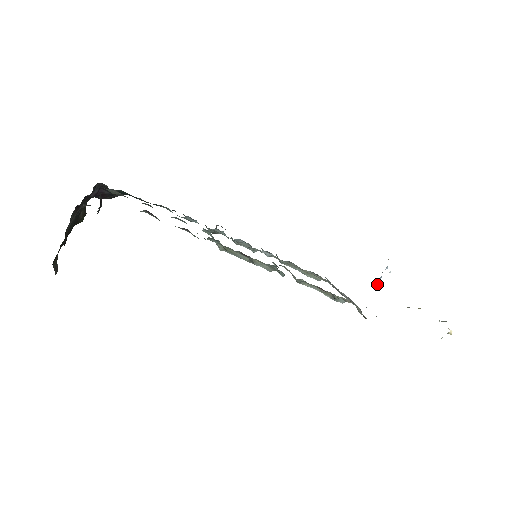
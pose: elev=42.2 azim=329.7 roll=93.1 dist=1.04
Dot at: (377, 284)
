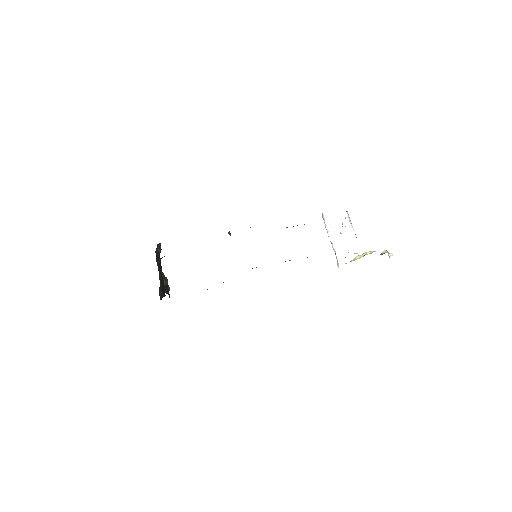
Dot at: (340, 233)
